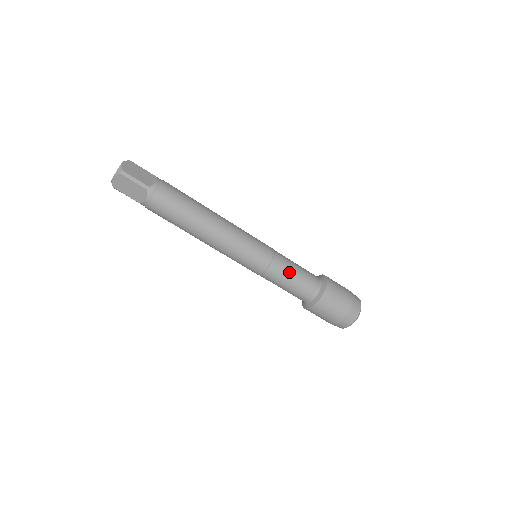
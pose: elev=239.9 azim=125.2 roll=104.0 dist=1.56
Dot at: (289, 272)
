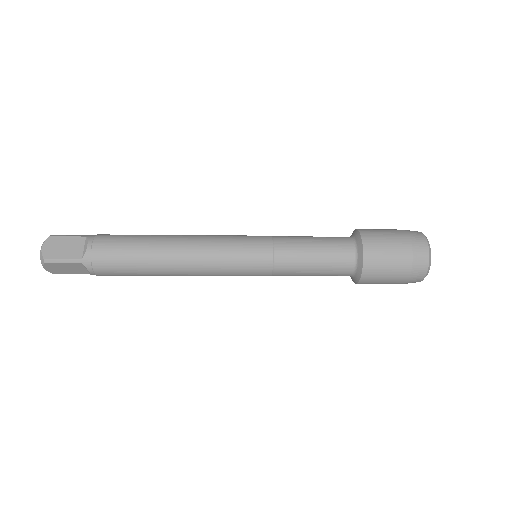
Dot at: occluded
